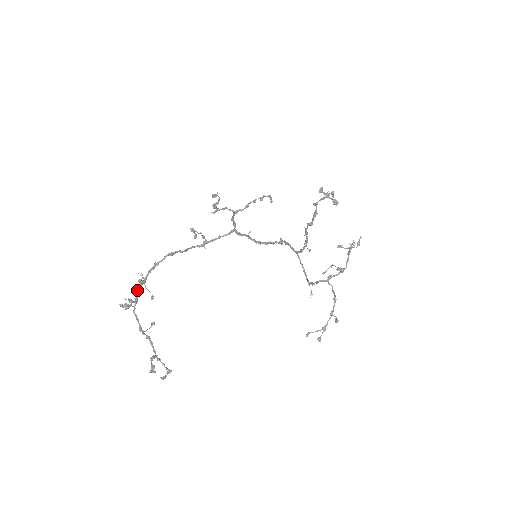
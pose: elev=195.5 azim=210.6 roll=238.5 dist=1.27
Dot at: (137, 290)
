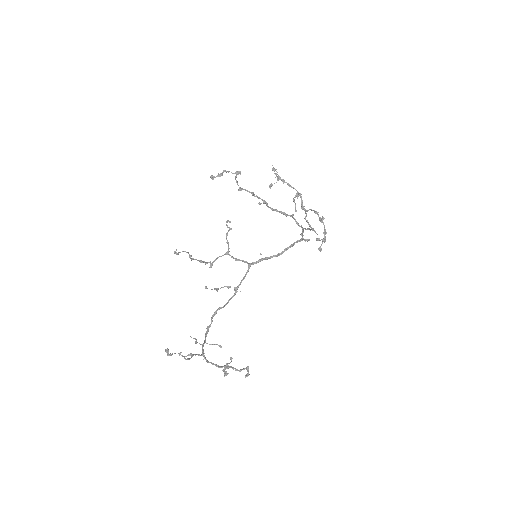
Dot at: occluded
